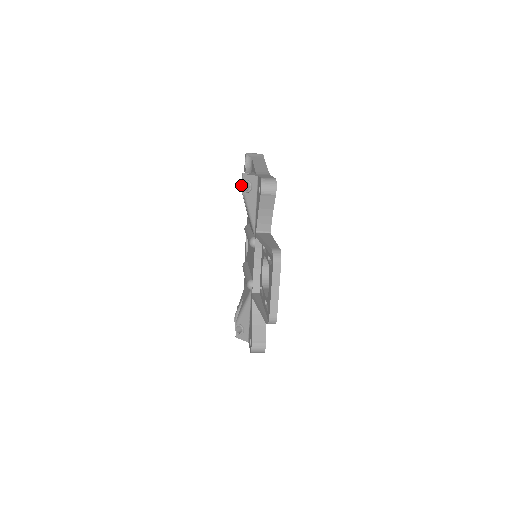
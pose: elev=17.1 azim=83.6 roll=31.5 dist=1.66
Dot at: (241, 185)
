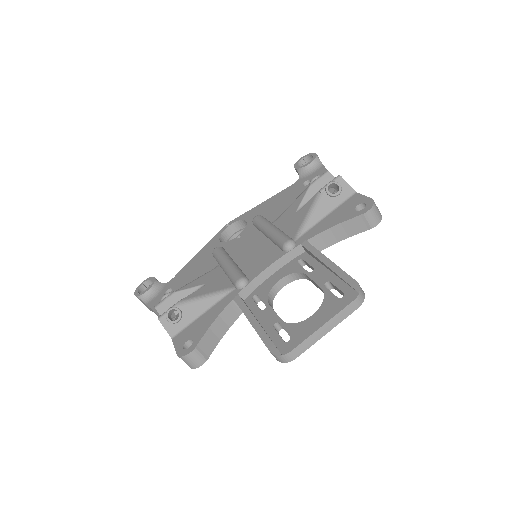
Dot at: (314, 179)
